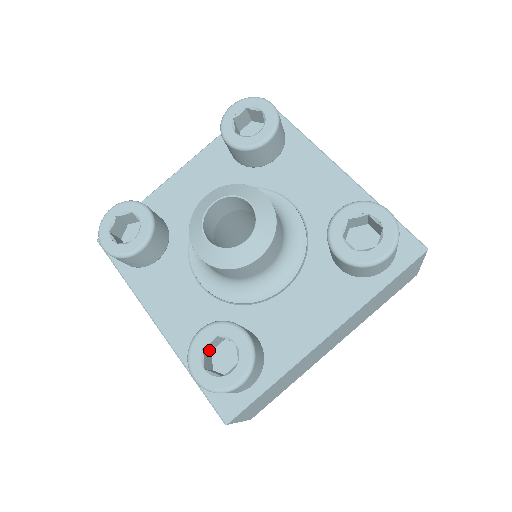
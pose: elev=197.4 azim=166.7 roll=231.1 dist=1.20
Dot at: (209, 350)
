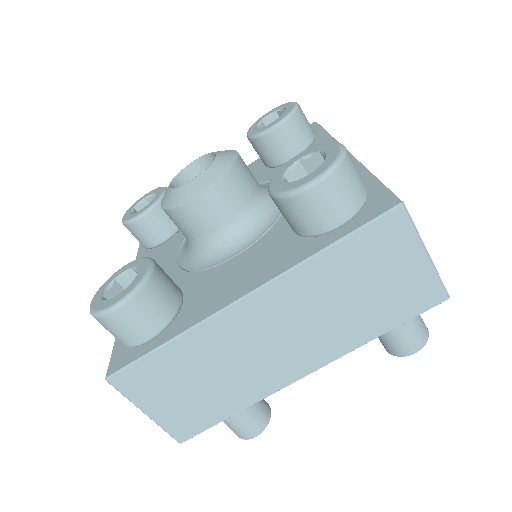
Dot at: occluded
